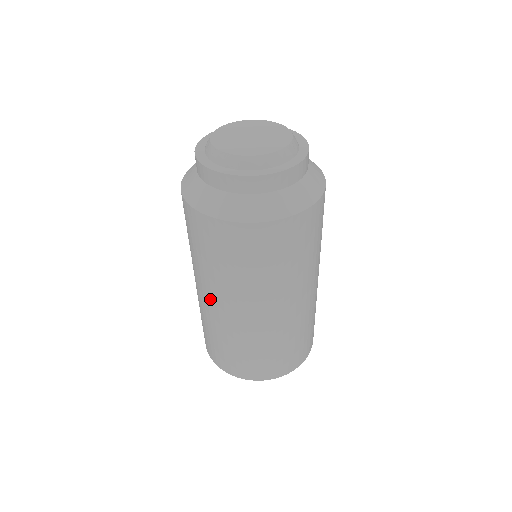
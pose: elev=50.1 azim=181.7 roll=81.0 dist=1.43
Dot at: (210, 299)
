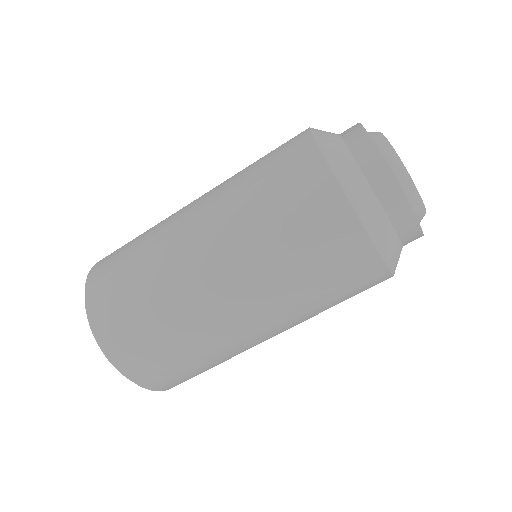
Dot at: (217, 276)
